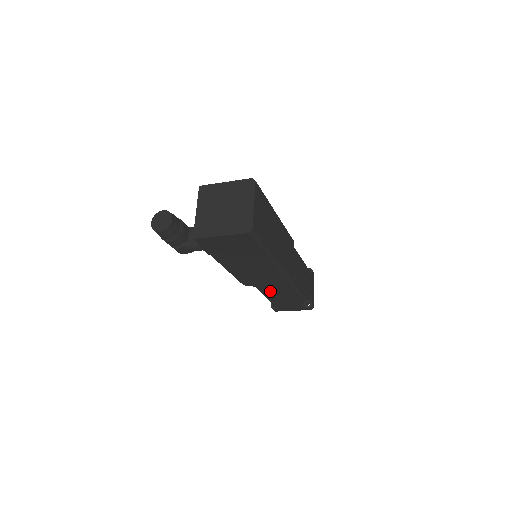
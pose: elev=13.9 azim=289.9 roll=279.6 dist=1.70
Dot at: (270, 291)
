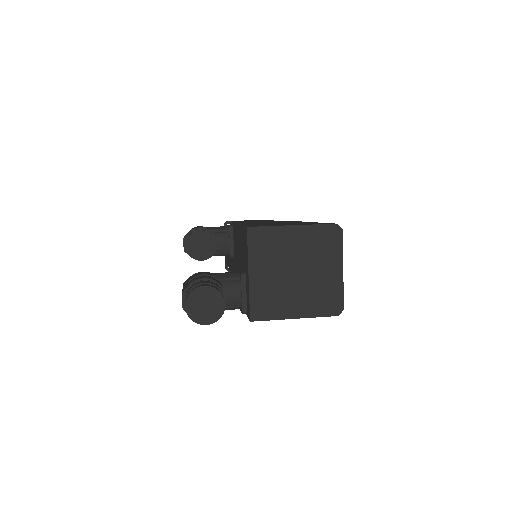
Dot at: occluded
